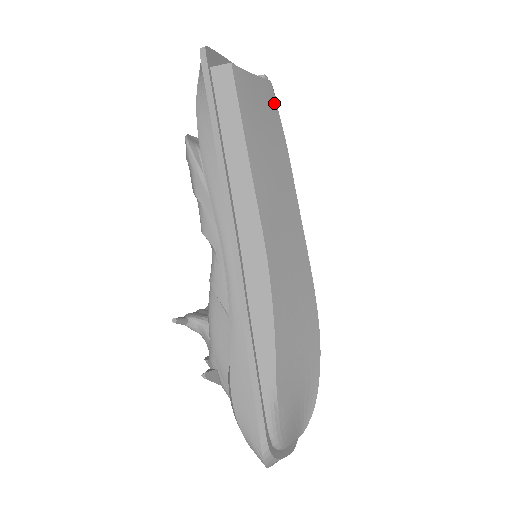
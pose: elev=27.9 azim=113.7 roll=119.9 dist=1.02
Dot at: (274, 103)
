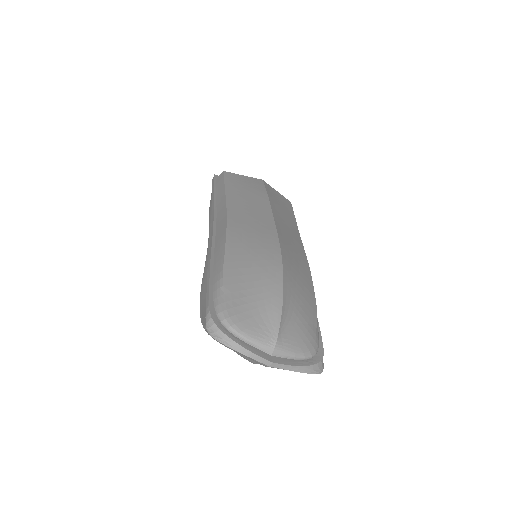
Dot at: (261, 184)
